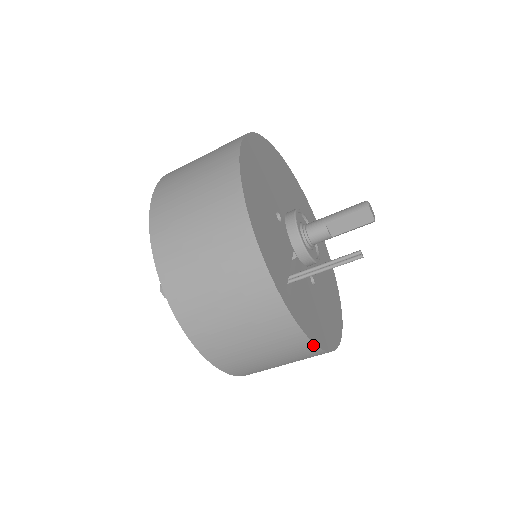
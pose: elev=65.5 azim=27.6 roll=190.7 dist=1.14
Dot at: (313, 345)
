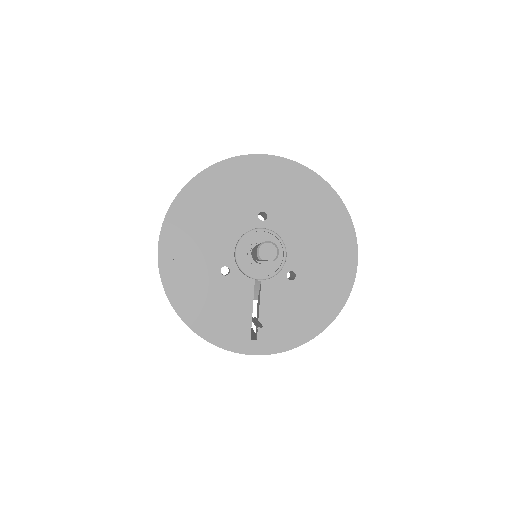
Dot at: (300, 345)
